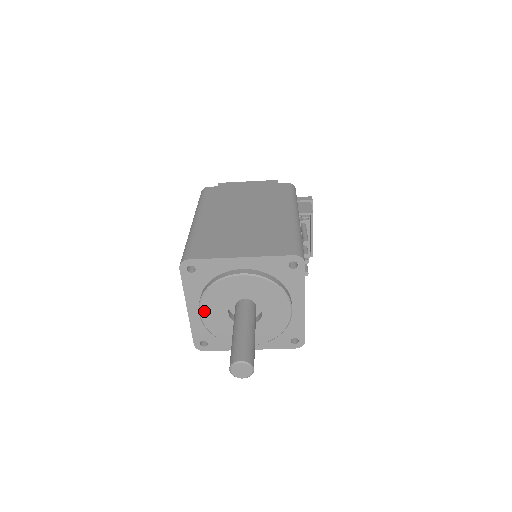
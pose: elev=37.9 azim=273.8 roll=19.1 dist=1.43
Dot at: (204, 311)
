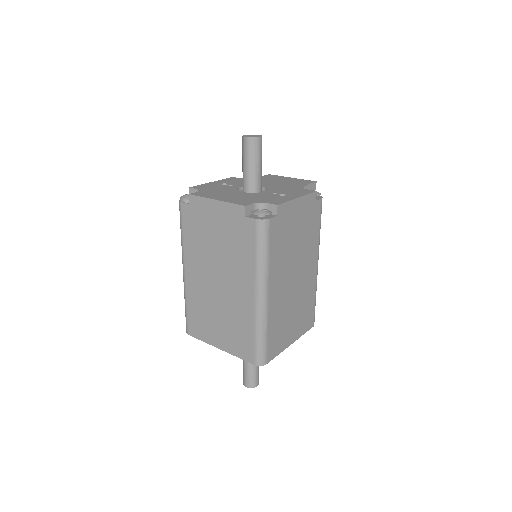
Dot at: occluded
